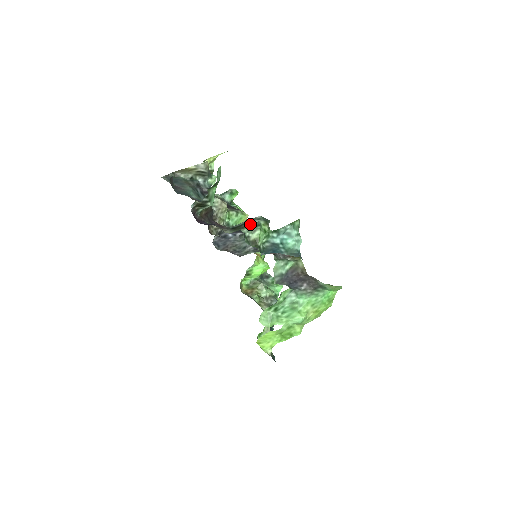
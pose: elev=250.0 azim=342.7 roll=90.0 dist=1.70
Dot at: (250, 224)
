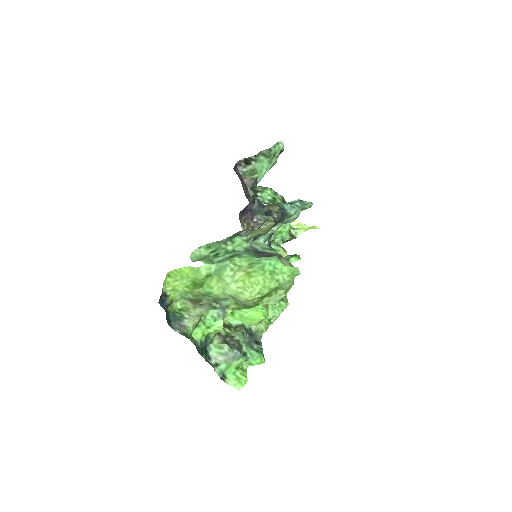
Dot at: occluded
